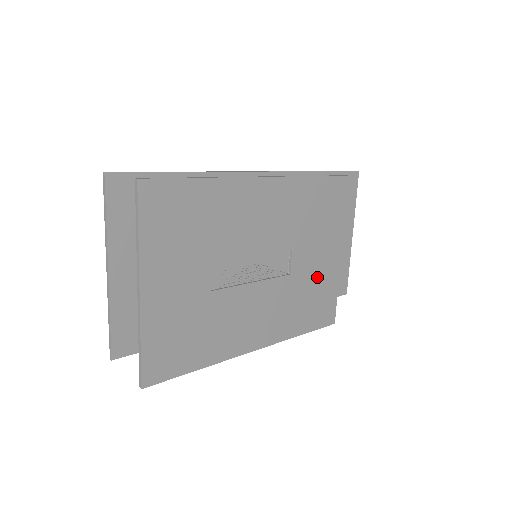
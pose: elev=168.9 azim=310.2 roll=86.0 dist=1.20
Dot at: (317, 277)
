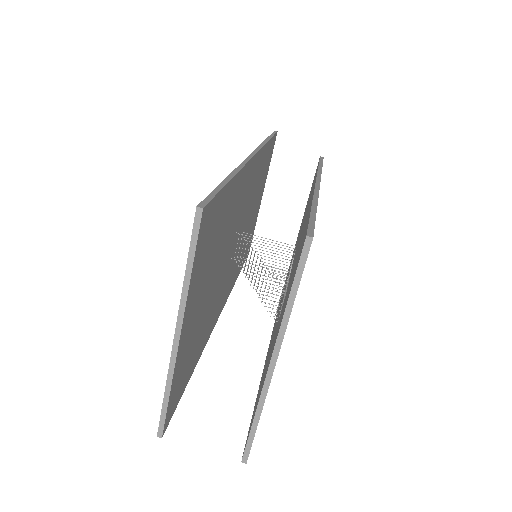
Dot at: occluded
